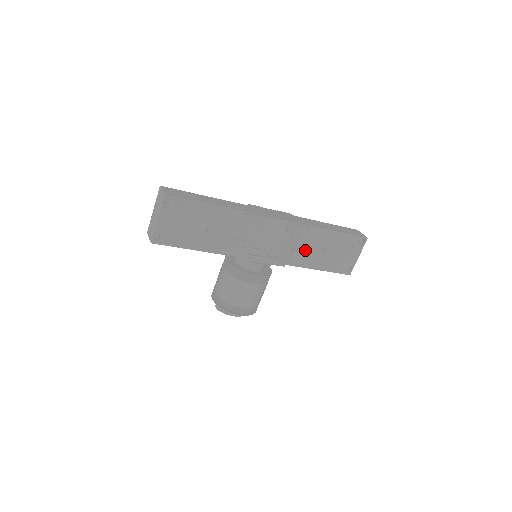
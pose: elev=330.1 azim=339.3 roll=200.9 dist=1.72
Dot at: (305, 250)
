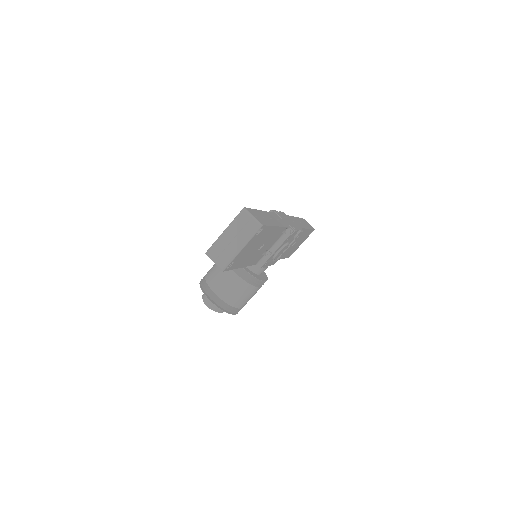
Dot at: occluded
